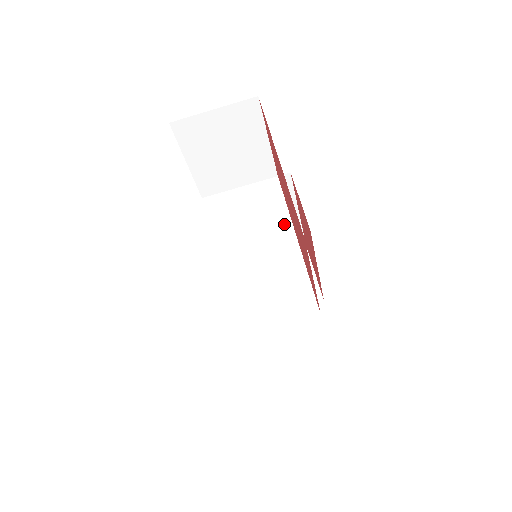
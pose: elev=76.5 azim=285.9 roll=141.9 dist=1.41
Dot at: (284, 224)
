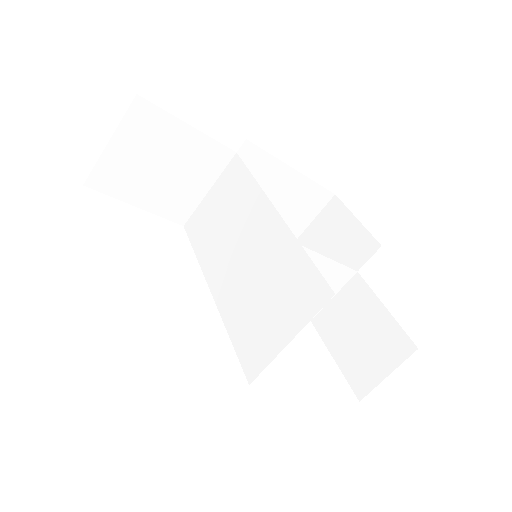
Dot at: (260, 204)
